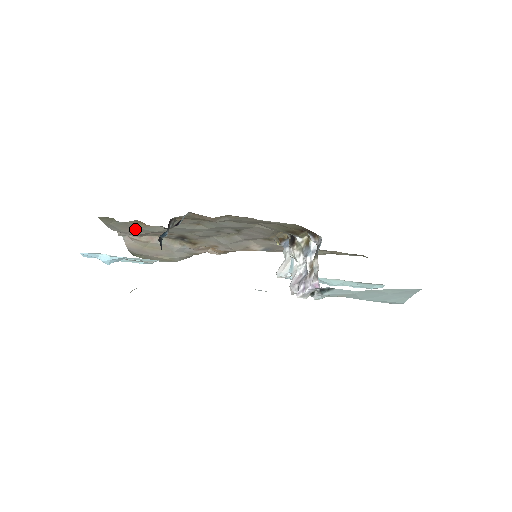
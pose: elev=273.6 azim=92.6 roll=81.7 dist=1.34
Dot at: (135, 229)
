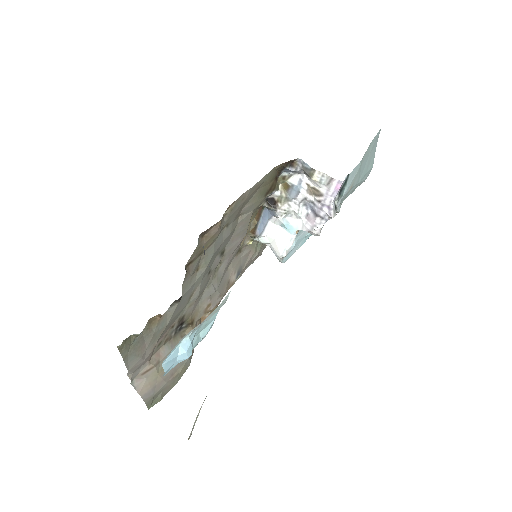
Dot at: (150, 340)
